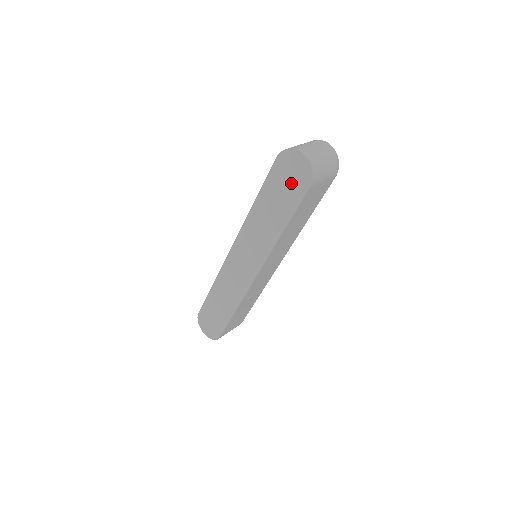
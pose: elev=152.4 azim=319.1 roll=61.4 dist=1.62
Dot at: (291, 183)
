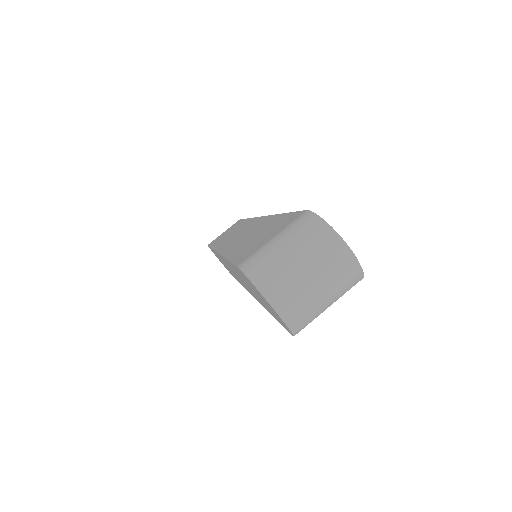
Dot at: (266, 304)
